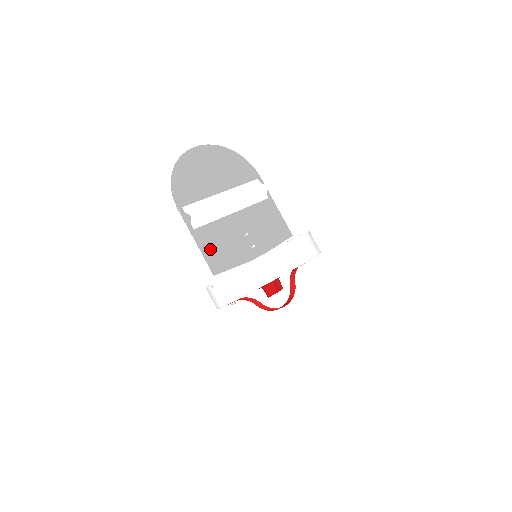
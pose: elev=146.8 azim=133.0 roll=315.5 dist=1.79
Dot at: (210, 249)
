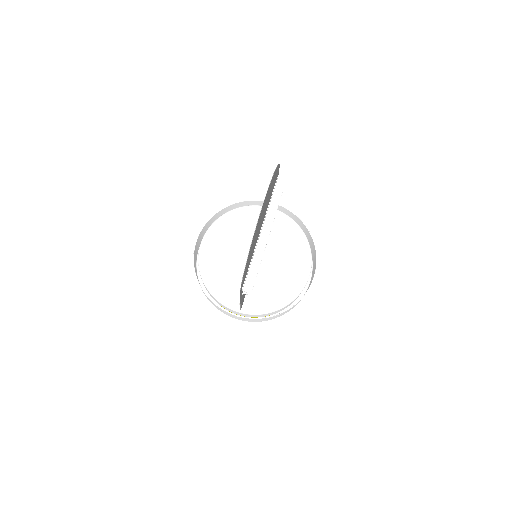
Dot at: occluded
